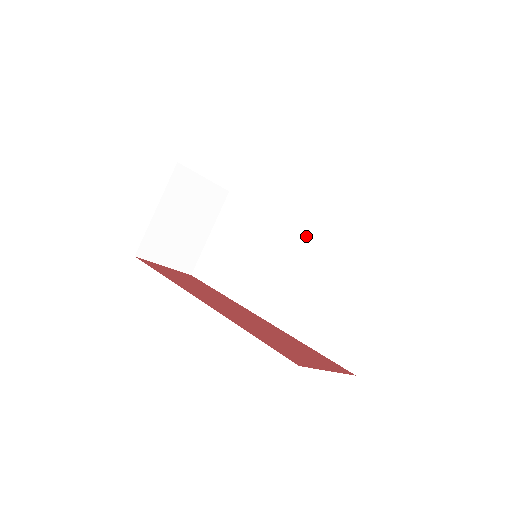
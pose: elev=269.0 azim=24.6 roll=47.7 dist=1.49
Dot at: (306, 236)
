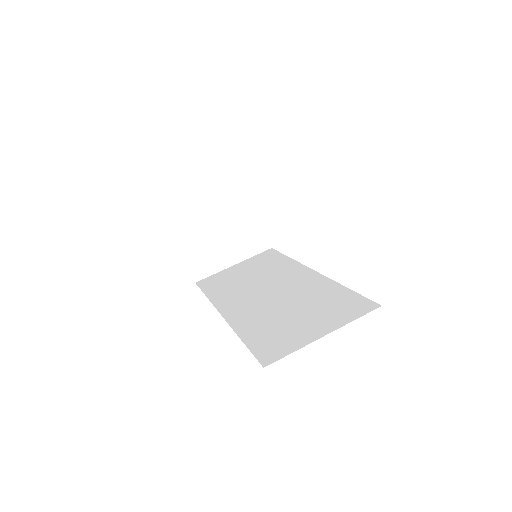
Dot at: (306, 279)
